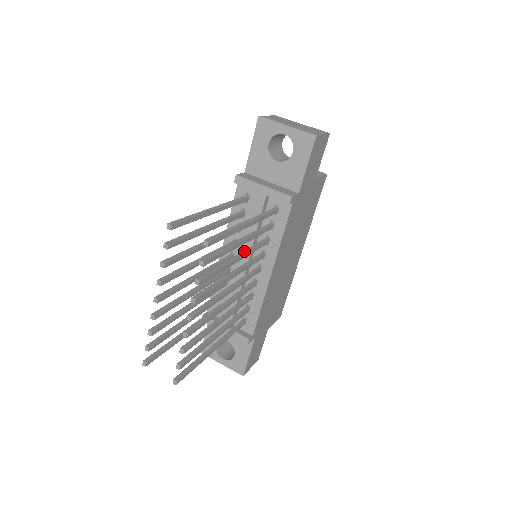
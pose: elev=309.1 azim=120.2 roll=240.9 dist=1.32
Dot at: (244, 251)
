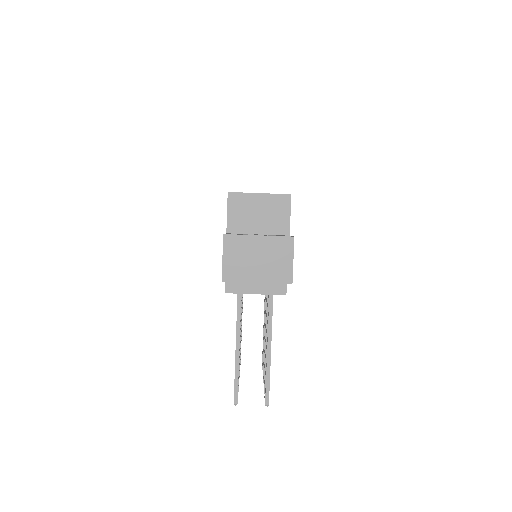
Dot at: occluded
